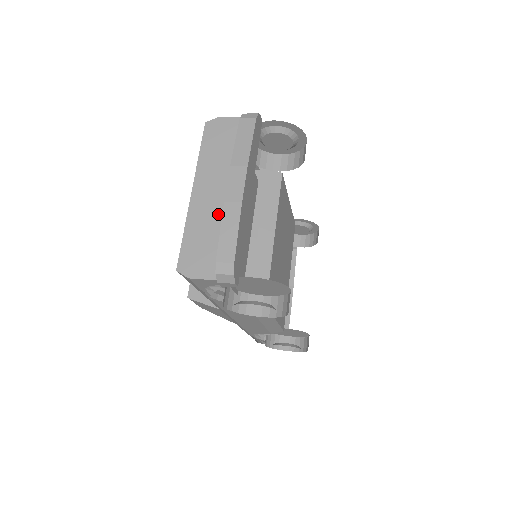
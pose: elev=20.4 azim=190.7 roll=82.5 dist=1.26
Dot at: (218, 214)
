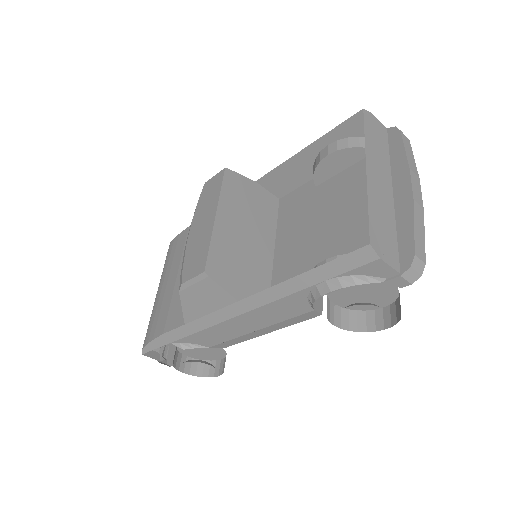
Dot at: (388, 206)
